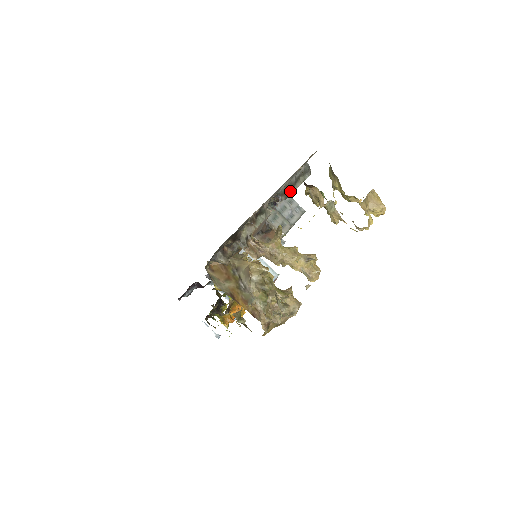
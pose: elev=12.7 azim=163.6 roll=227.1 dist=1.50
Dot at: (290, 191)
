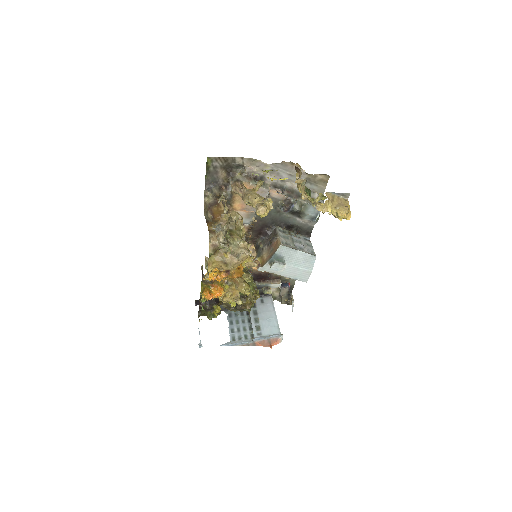
Dot at: (295, 196)
